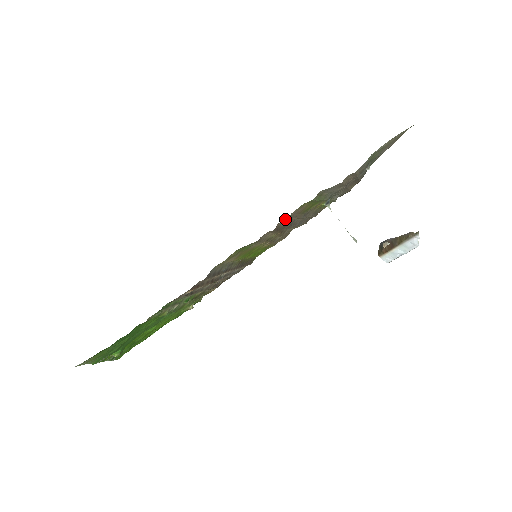
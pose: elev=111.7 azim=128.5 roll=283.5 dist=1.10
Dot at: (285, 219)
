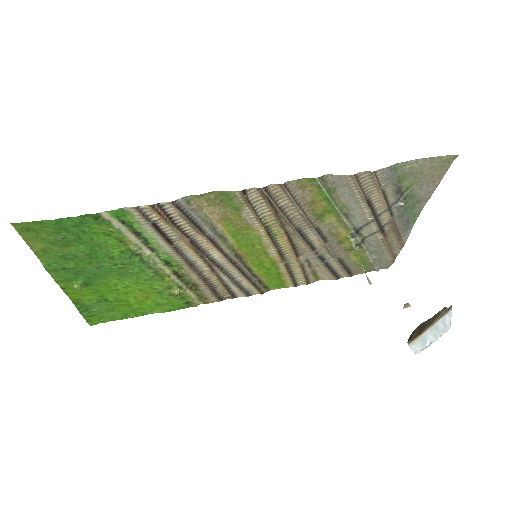
Dot at: (280, 187)
